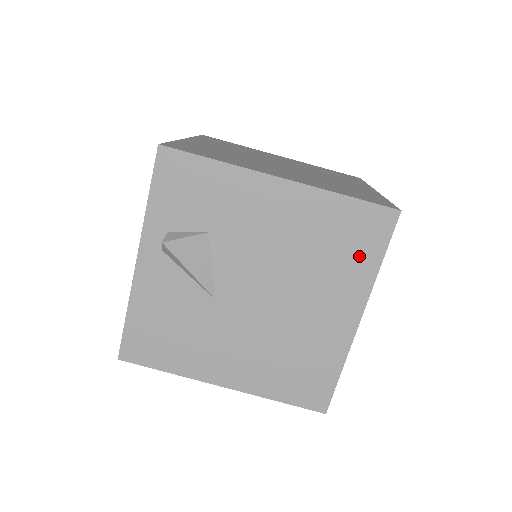
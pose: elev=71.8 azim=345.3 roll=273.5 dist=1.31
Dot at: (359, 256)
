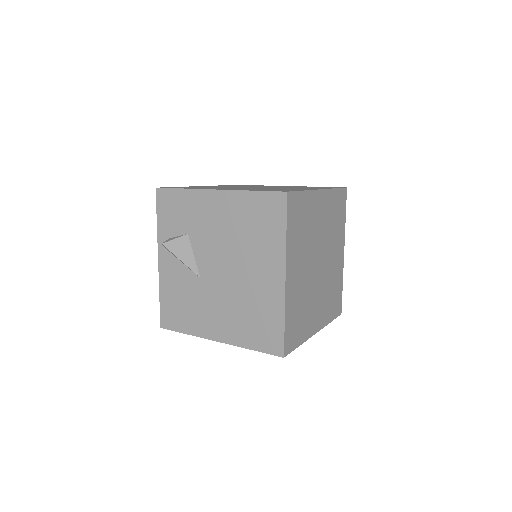
Dot at: (271, 230)
